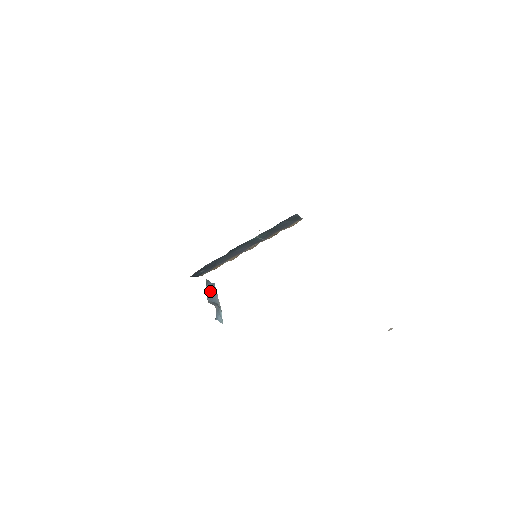
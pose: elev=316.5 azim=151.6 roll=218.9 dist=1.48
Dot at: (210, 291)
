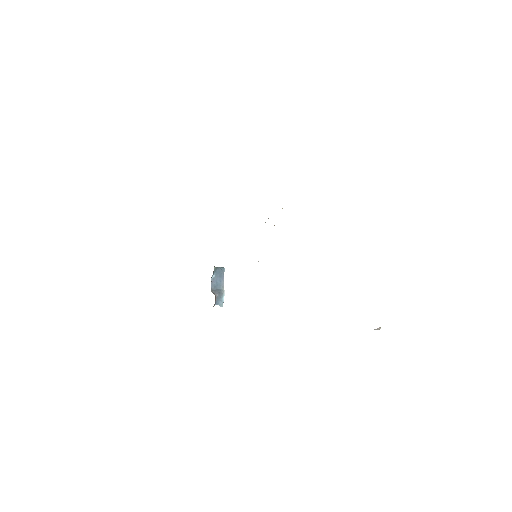
Dot at: (216, 279)
